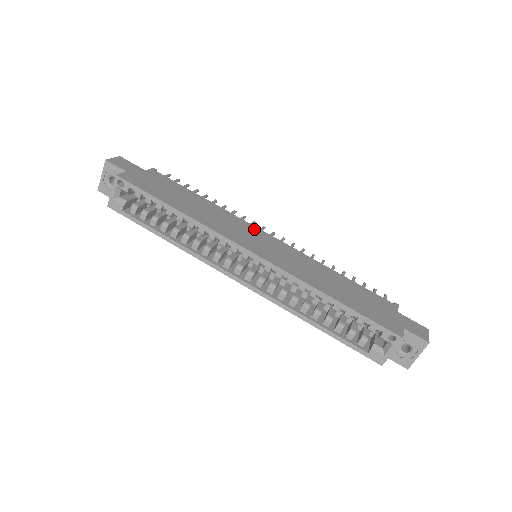
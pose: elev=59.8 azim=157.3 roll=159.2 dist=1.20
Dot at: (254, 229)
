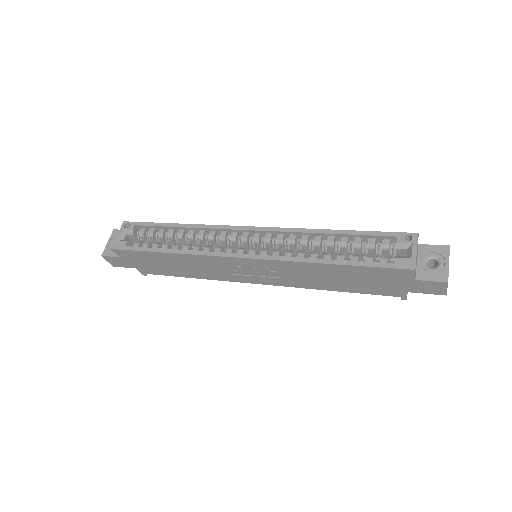
Dot at: occluded
